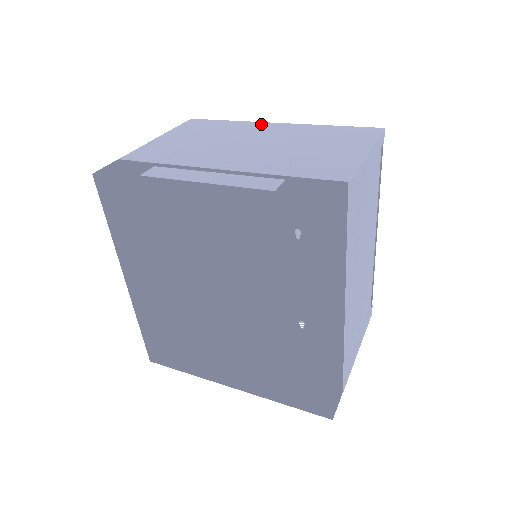
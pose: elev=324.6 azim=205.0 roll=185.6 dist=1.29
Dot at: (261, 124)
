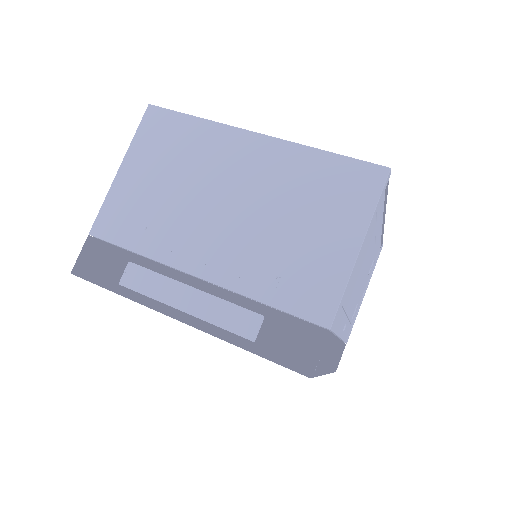
Dot at: (236, 137)
